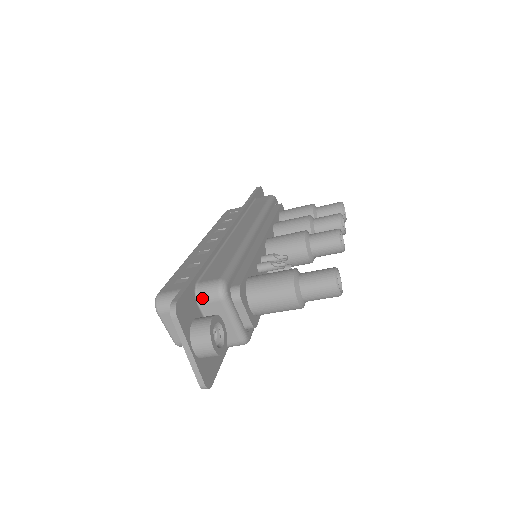
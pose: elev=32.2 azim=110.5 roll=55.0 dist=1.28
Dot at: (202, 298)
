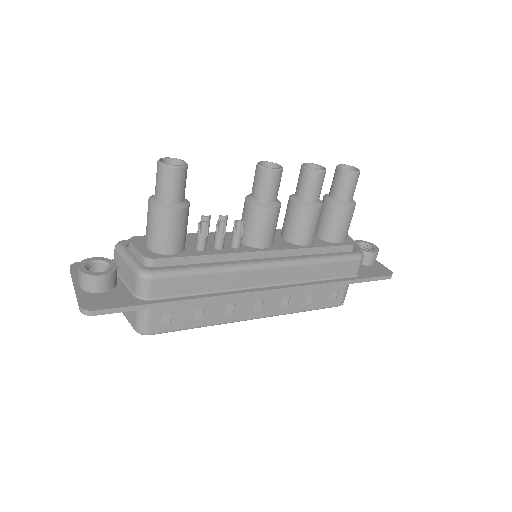
Dot at: occluded
